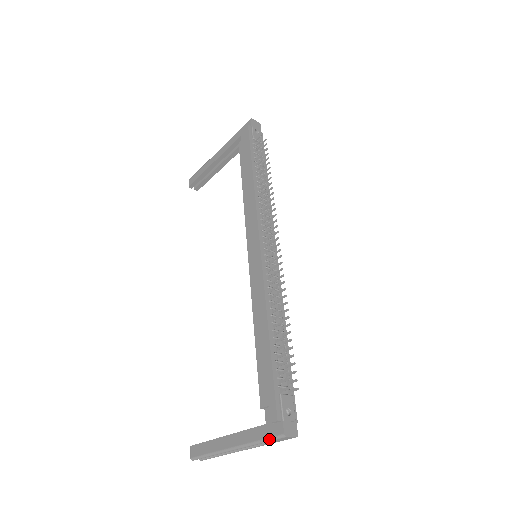
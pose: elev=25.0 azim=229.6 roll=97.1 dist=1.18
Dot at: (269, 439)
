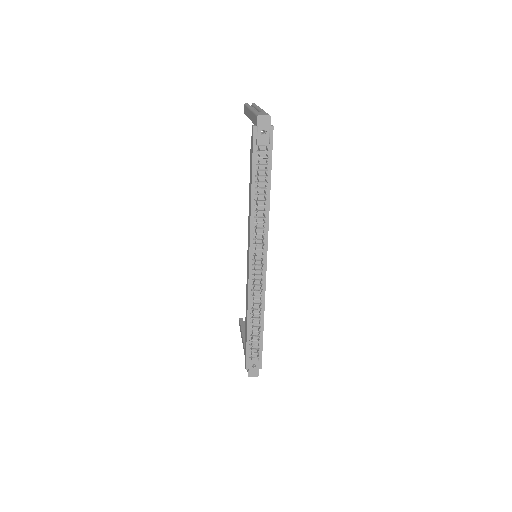
Dot at: occluded
